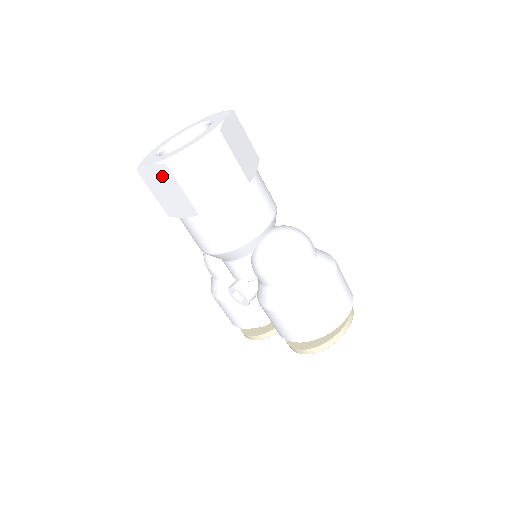
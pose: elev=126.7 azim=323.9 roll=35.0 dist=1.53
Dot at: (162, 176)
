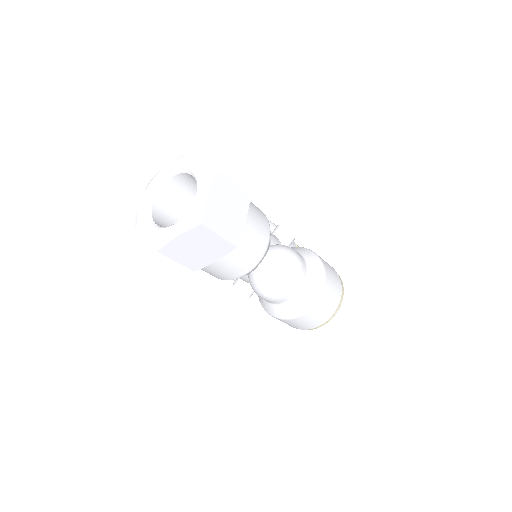
Dot at: occluded
